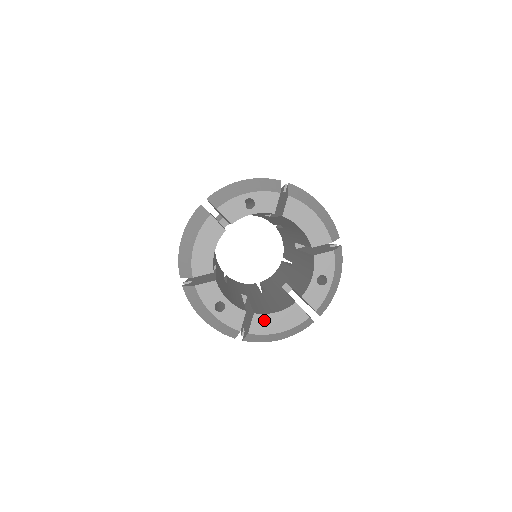
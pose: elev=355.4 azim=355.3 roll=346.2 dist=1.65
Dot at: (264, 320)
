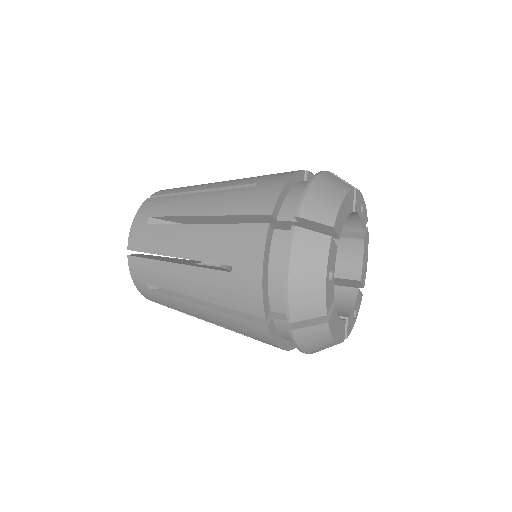
Dot at: (335, 318)
